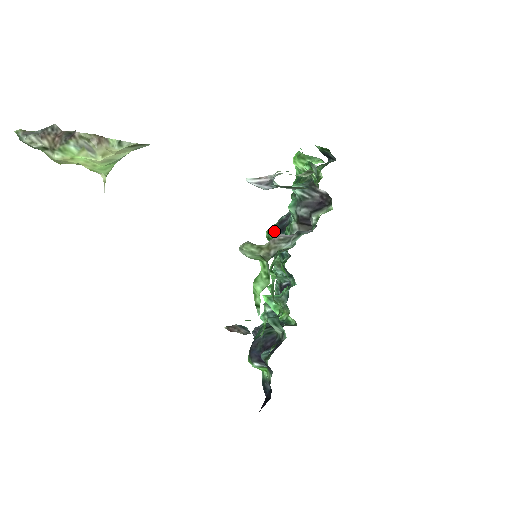
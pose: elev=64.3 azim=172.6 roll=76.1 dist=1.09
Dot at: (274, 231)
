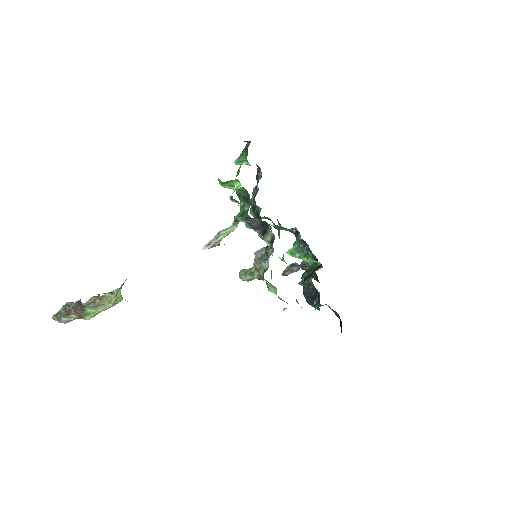
Dot at: occluded
